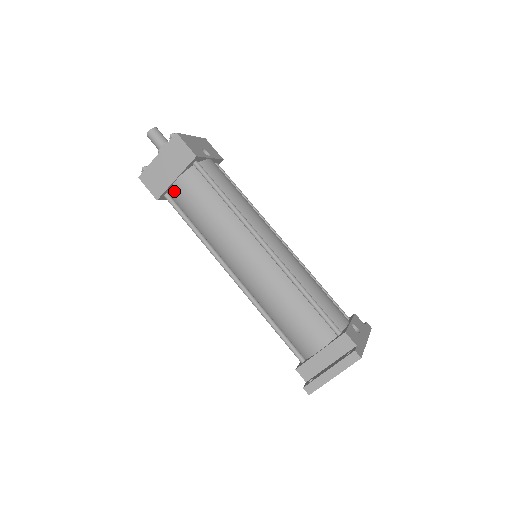
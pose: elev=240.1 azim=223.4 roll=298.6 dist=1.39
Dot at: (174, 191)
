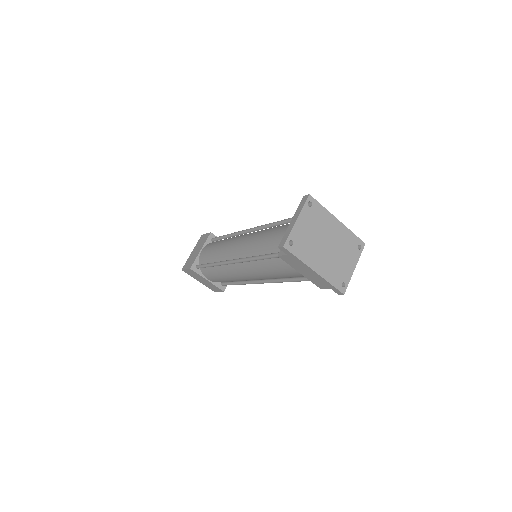
Dot at: (200, 258)
